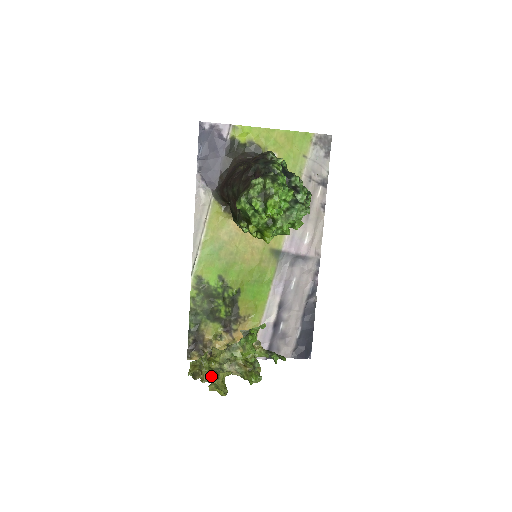
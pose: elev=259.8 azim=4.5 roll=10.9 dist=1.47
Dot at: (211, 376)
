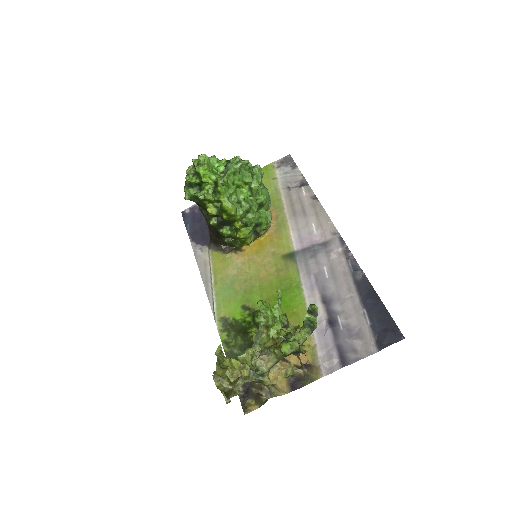
Dot at: occluded
